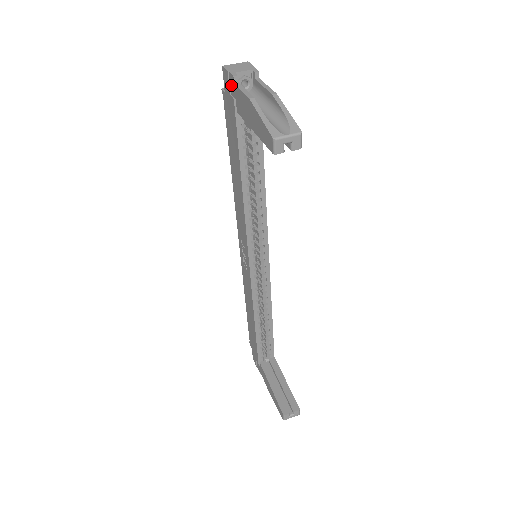
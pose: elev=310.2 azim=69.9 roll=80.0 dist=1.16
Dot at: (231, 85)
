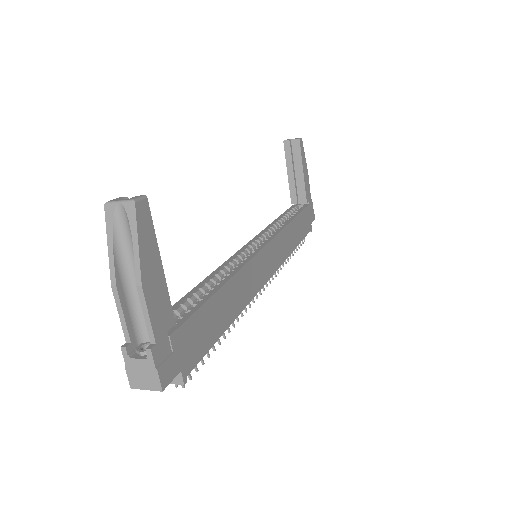
Dot at: occluded
